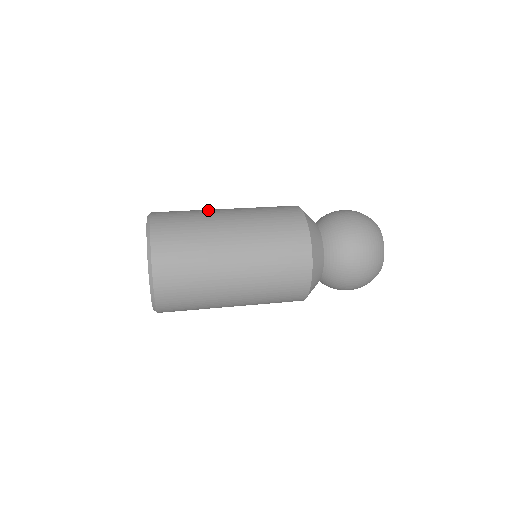
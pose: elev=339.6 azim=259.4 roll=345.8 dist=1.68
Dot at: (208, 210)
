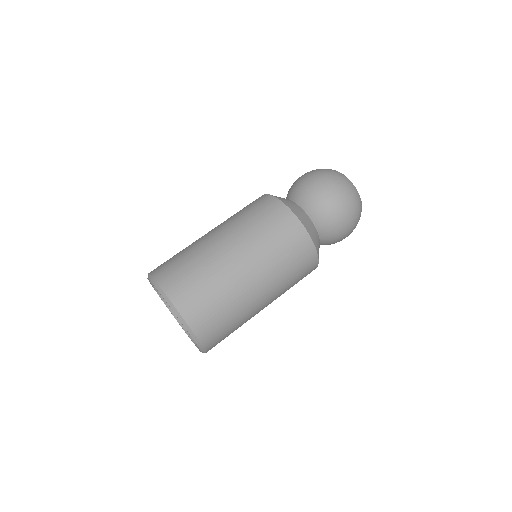
Dot at: (217, 264)
